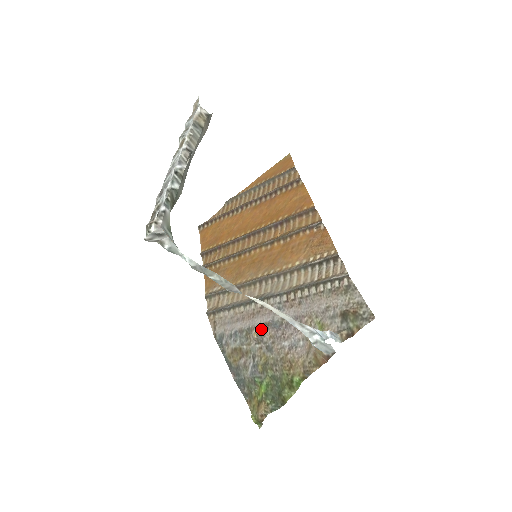
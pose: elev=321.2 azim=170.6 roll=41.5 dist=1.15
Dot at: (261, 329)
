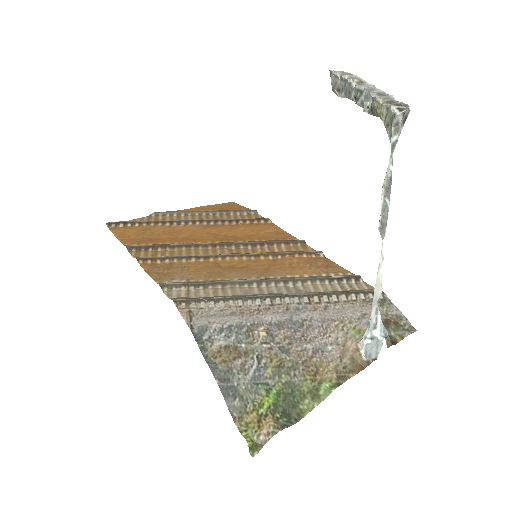
Dot at: (273, 327)
